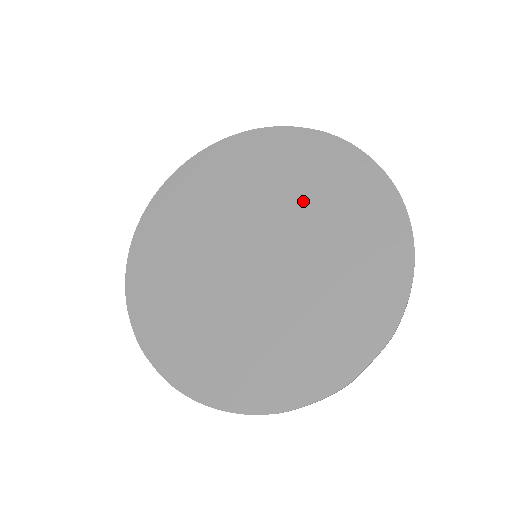
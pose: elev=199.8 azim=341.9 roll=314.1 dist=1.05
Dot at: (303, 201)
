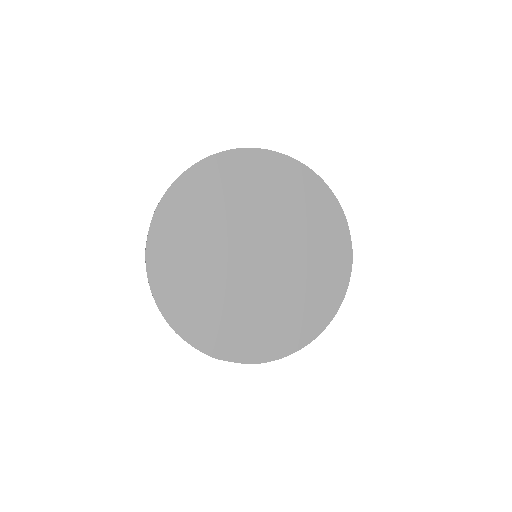
Dot at: (304, 265)
